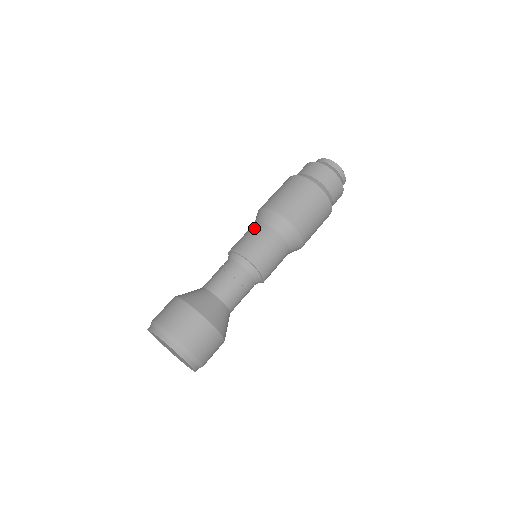
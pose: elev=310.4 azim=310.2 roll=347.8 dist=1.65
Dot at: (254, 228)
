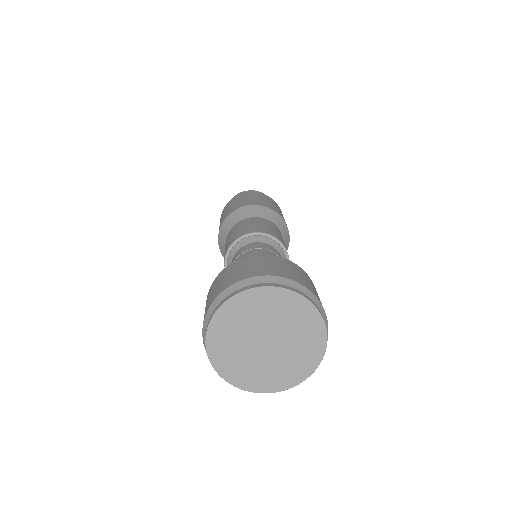
Dot at: (239, 224)
